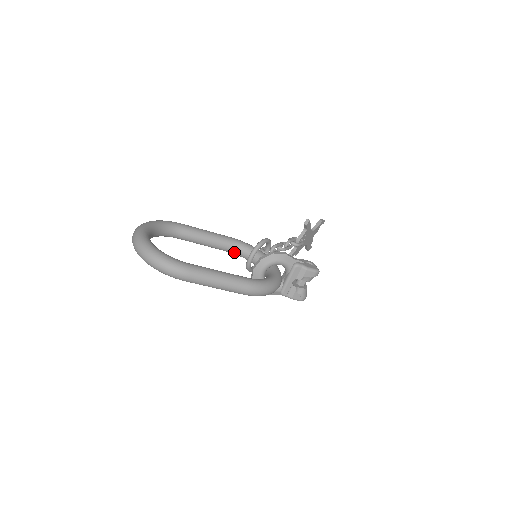
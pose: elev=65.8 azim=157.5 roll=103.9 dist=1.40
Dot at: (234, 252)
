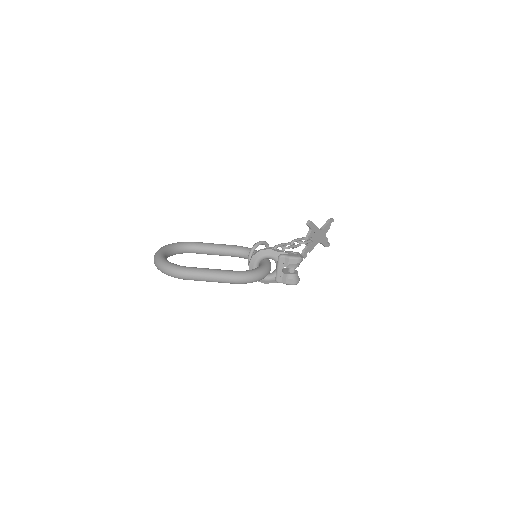
Dot at: (239, 256)
